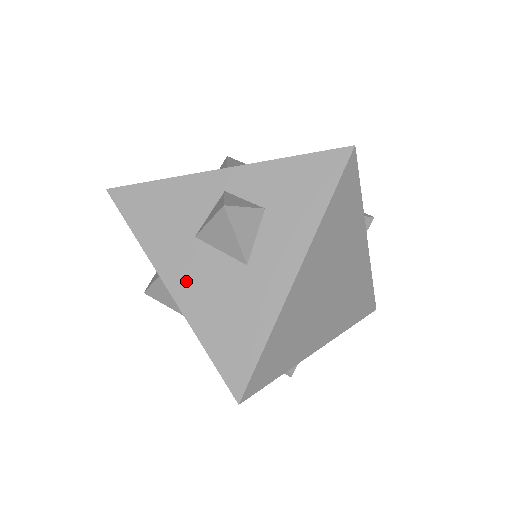
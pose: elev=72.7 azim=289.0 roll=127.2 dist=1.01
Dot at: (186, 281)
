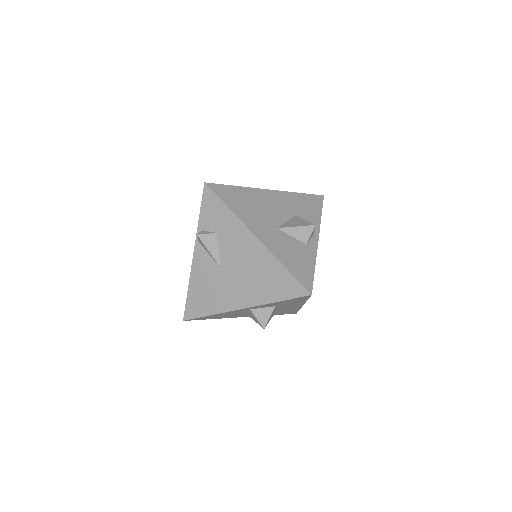
Dot at: occluded
